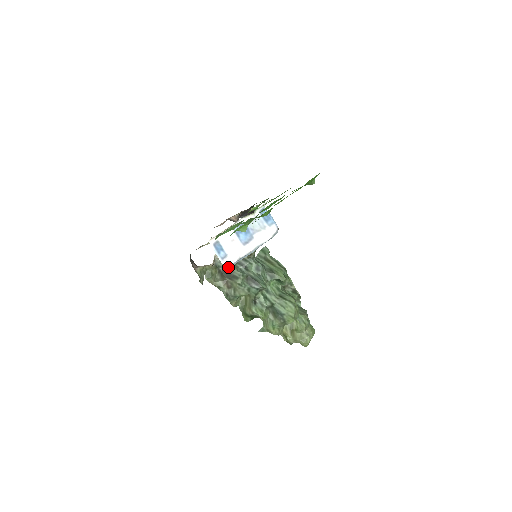
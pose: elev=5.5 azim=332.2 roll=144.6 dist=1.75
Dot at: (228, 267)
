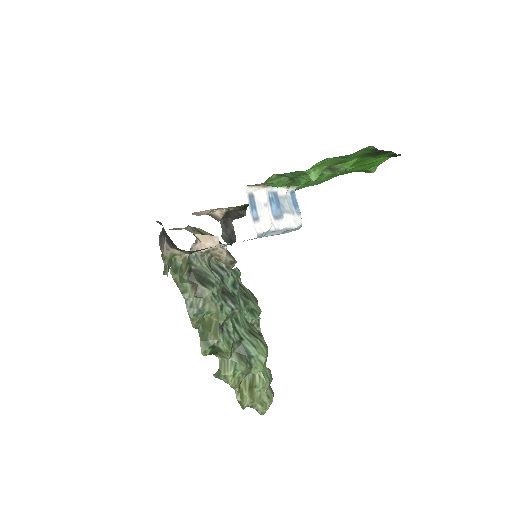
Dot at: (259, 233)
